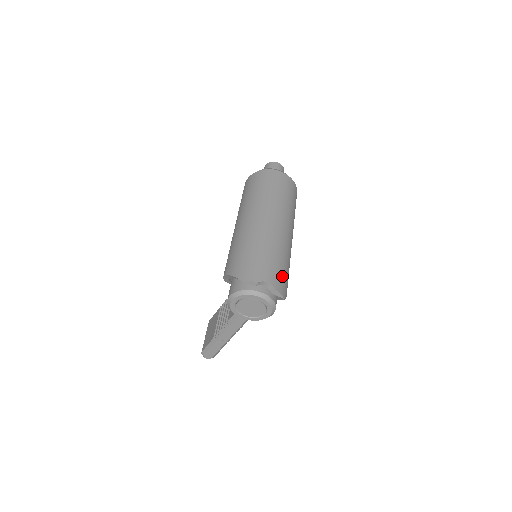
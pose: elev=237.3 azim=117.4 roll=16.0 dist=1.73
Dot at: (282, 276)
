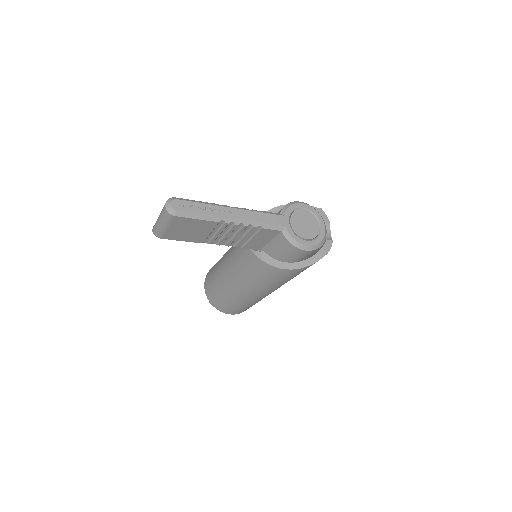
Dot at: occluded
